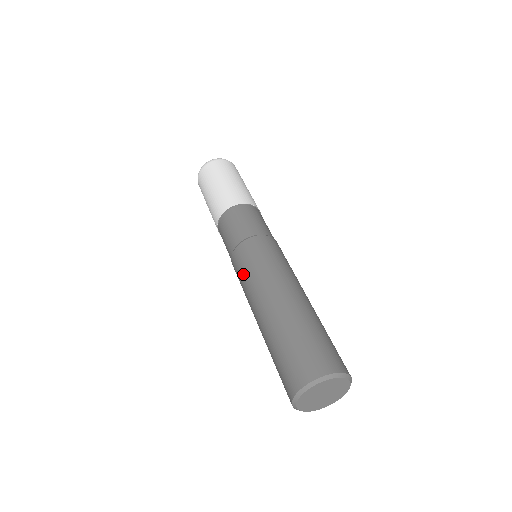
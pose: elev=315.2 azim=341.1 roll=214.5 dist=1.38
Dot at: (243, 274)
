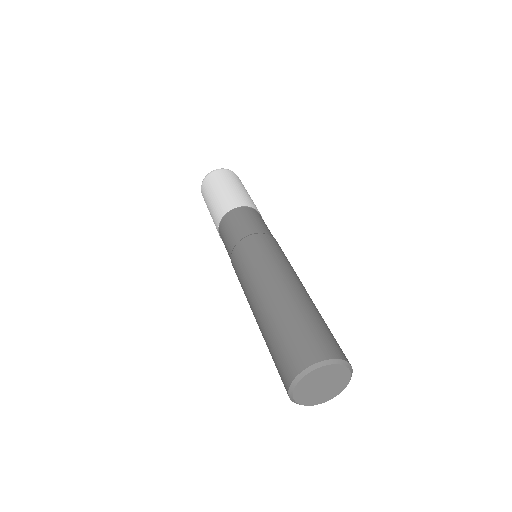
Dot at: (239, 279)
